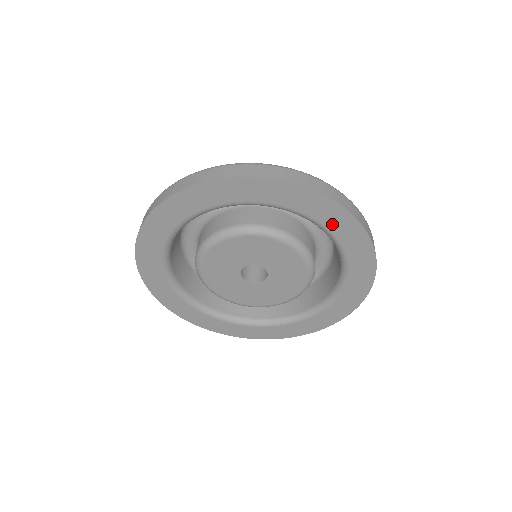
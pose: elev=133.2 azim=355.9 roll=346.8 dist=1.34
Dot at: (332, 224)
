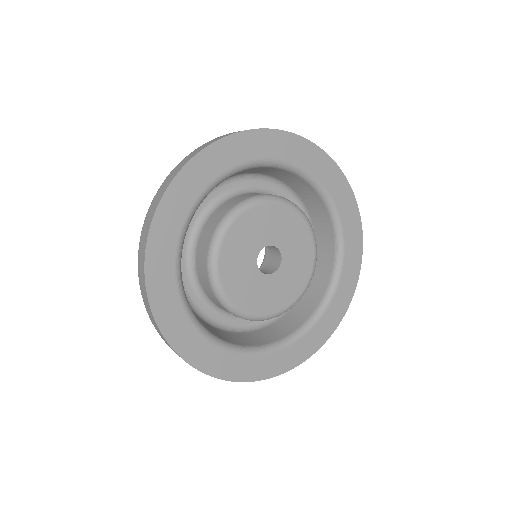
Dot at: (347, 224)
